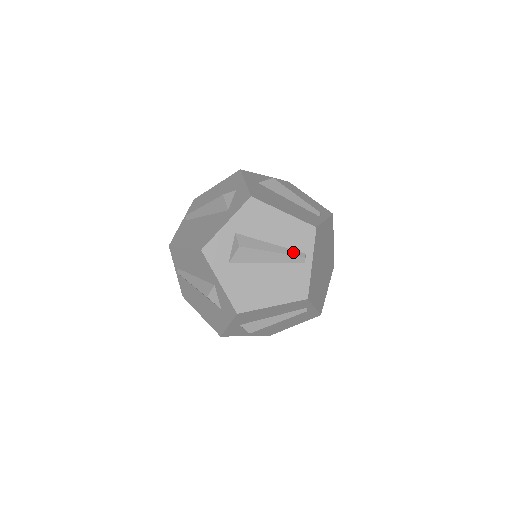
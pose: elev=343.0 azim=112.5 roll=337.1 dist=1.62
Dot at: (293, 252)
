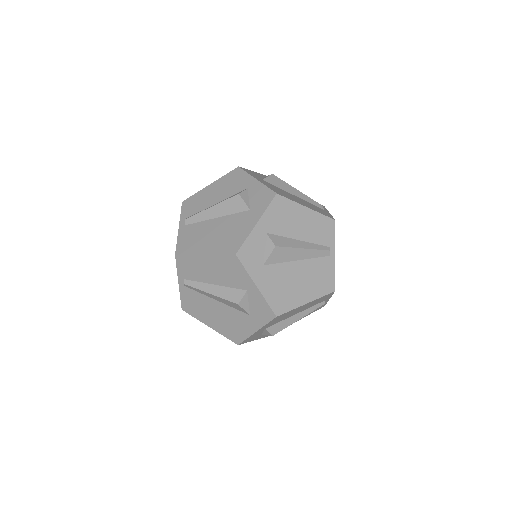
Dot at: (319, 247)
